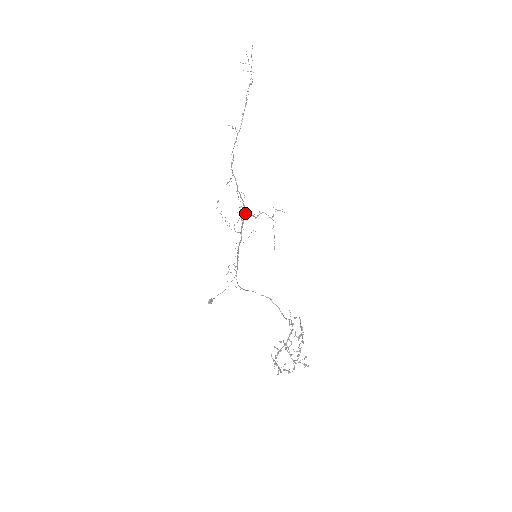
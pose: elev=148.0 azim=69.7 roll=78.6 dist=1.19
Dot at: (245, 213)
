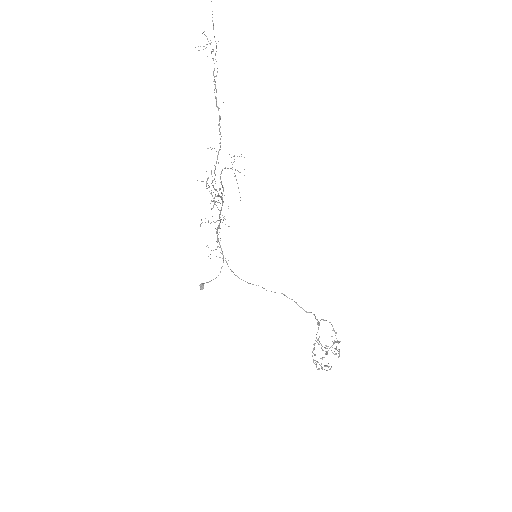
Dot at: occluded
